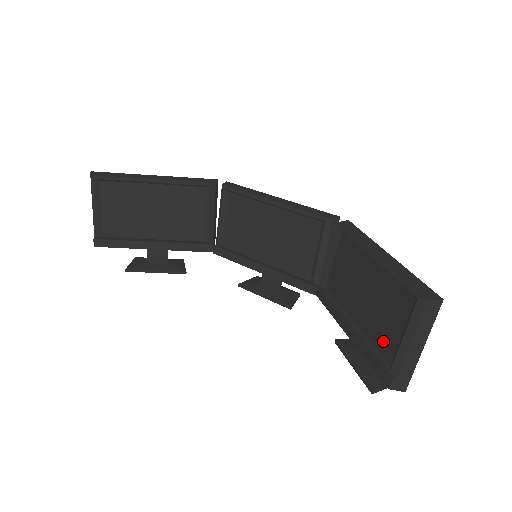
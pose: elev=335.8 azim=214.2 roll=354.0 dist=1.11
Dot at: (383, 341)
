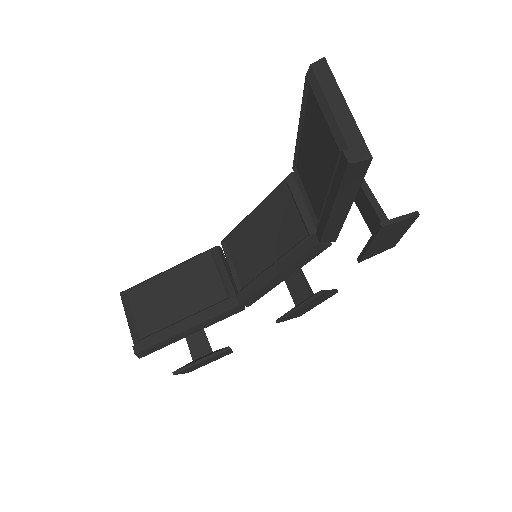
Dot at: (331, 152)
